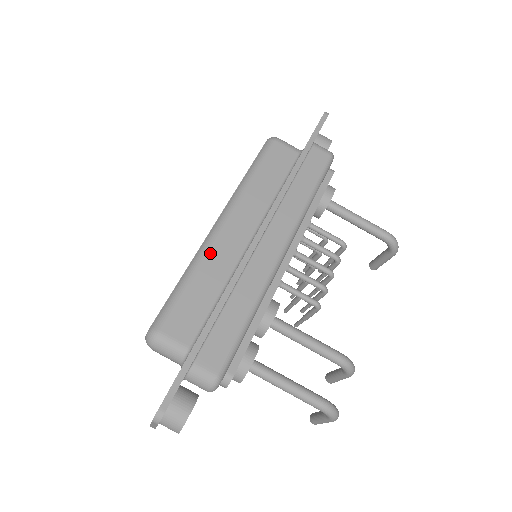
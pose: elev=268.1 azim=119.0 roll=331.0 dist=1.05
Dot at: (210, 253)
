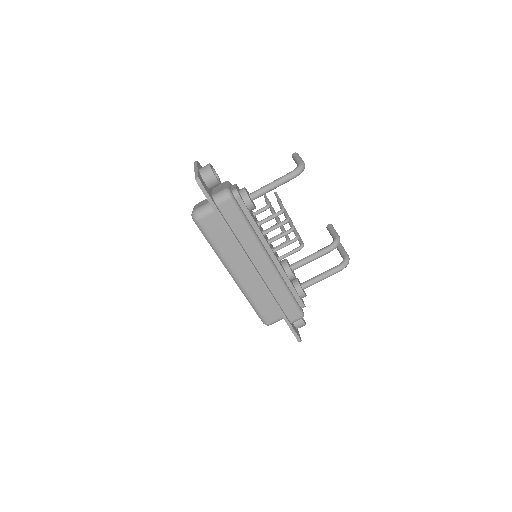
Dot at: (247, 290)
